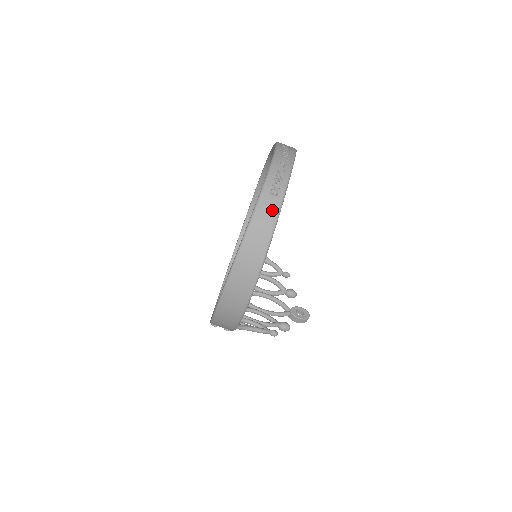
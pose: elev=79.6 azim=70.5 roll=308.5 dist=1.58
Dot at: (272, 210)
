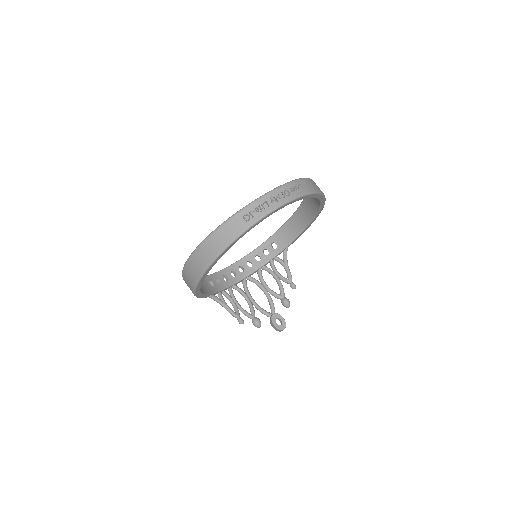
Dot at: (236, 230)
